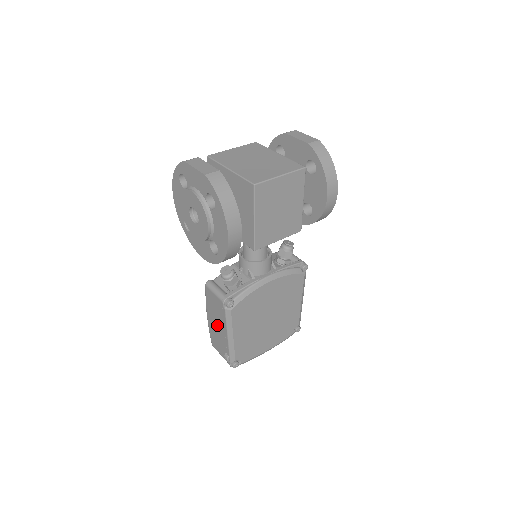
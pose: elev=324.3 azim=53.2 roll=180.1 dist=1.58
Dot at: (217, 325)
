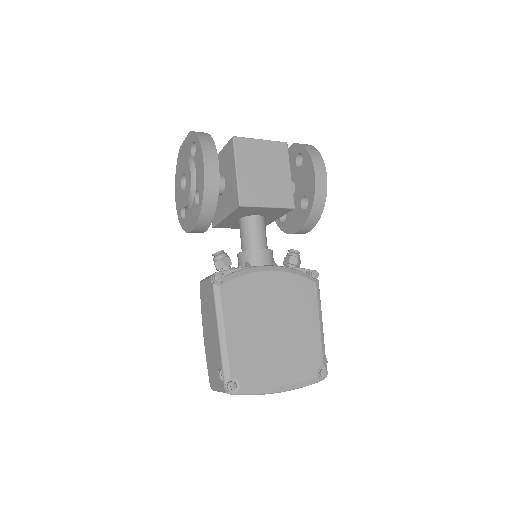
Dot at: (210, 332)
